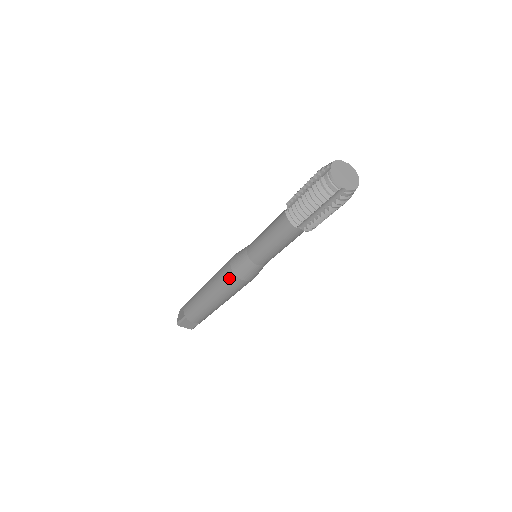
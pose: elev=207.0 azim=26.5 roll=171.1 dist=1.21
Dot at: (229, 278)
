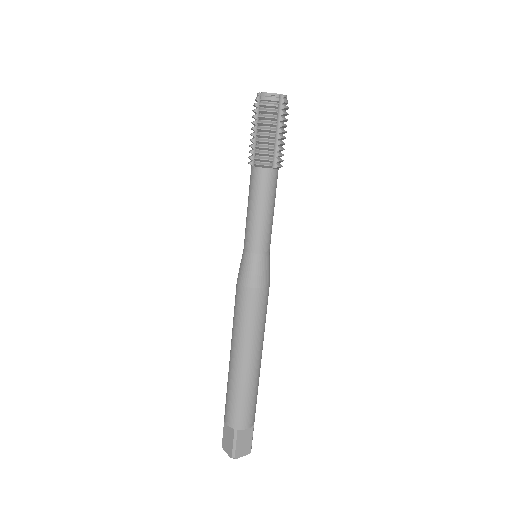
Dot at: (251, 300)
